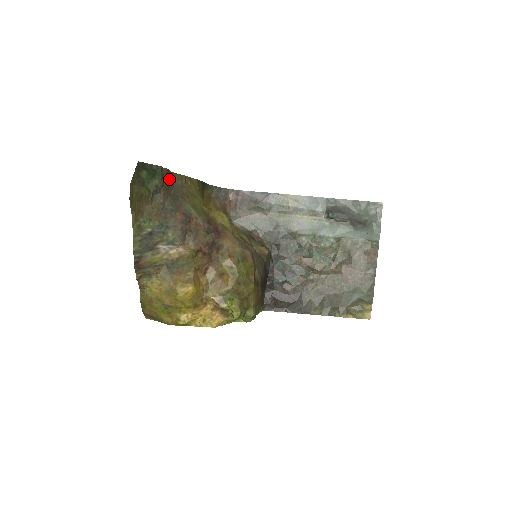
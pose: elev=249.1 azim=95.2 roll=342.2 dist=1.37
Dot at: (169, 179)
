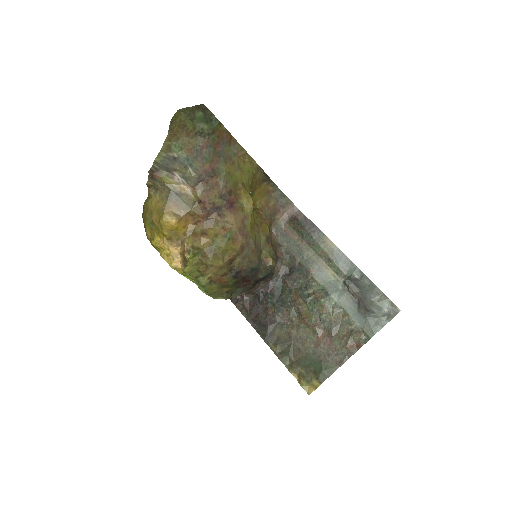
Dot at: (223, 138)
